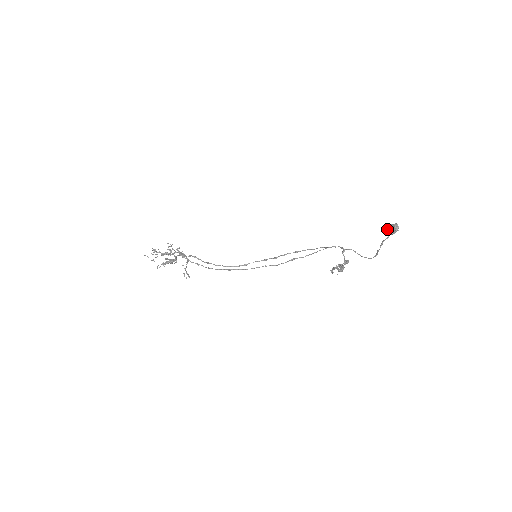
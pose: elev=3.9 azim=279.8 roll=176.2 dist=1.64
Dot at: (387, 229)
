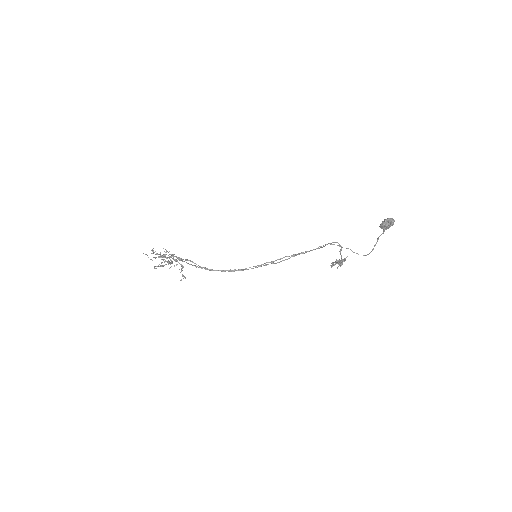
Dot at: (384, 223)
